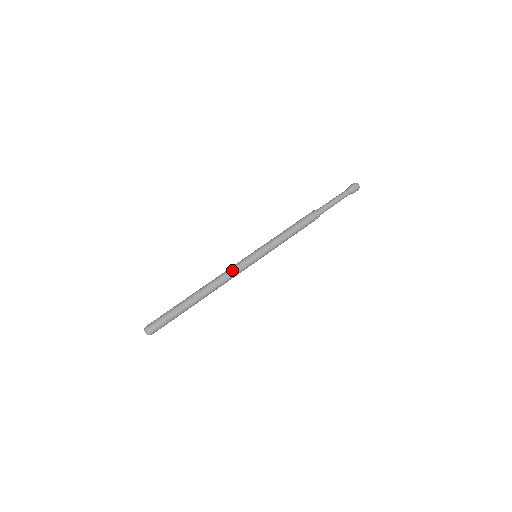
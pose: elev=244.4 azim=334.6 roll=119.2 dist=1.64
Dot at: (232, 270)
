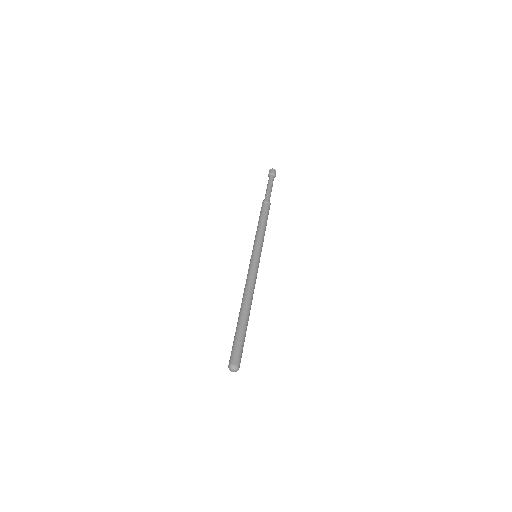
Dot at: (249, 275)
